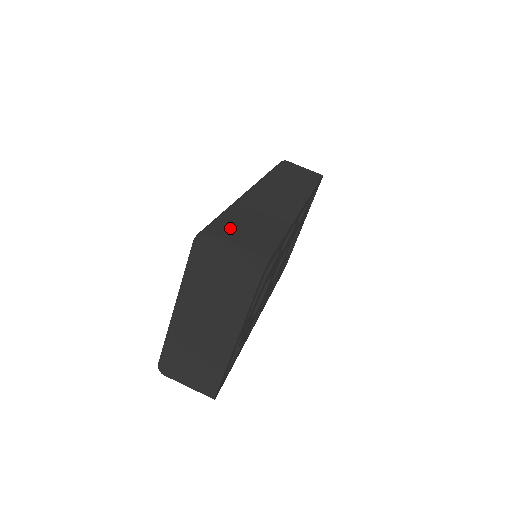
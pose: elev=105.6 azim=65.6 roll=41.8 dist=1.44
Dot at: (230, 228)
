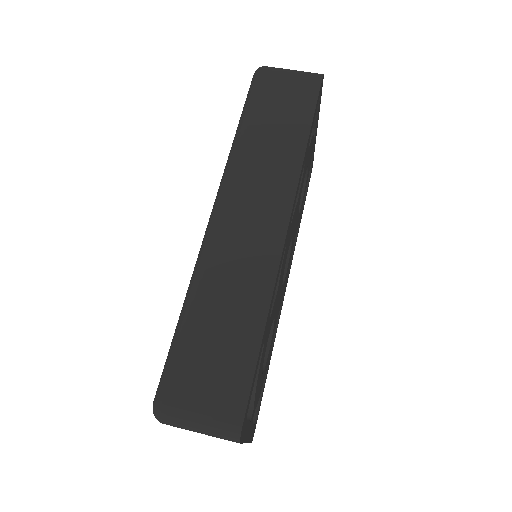
Dot at: (189, 374)
